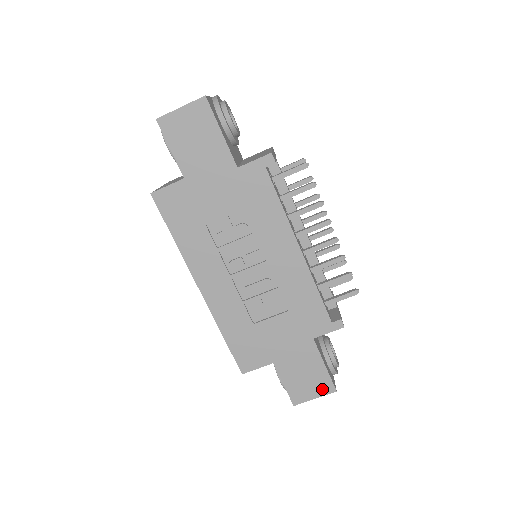
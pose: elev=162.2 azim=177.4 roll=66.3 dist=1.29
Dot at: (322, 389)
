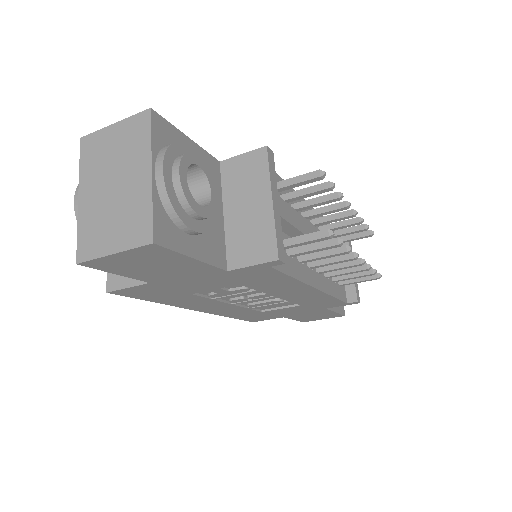
Dot at: (331, 317)
